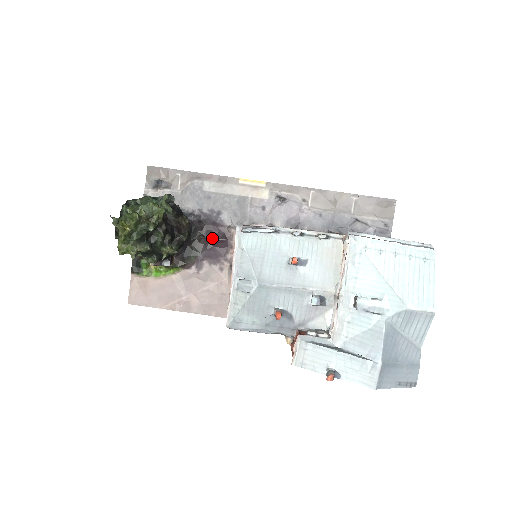
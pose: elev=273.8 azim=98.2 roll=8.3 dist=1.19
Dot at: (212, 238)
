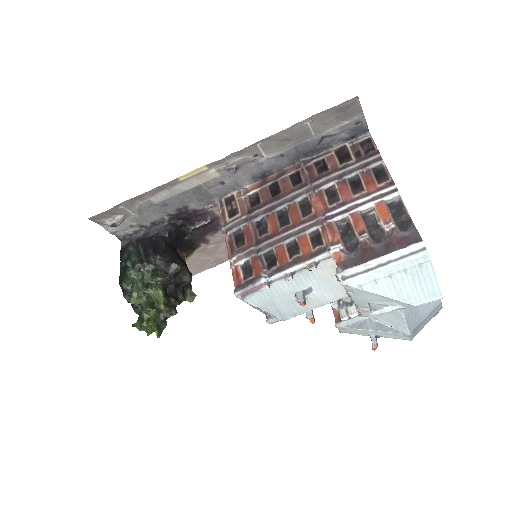
Dot at: (198, 226)
